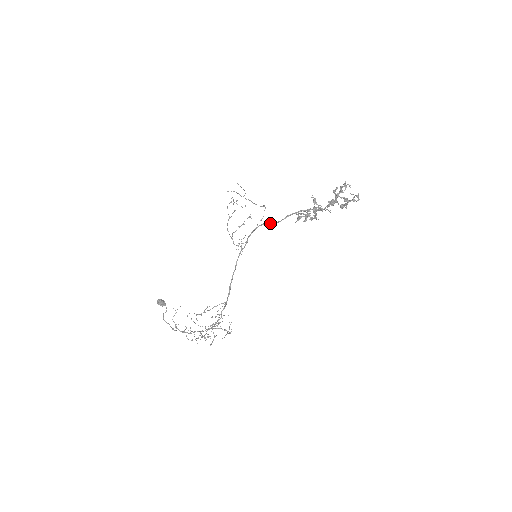
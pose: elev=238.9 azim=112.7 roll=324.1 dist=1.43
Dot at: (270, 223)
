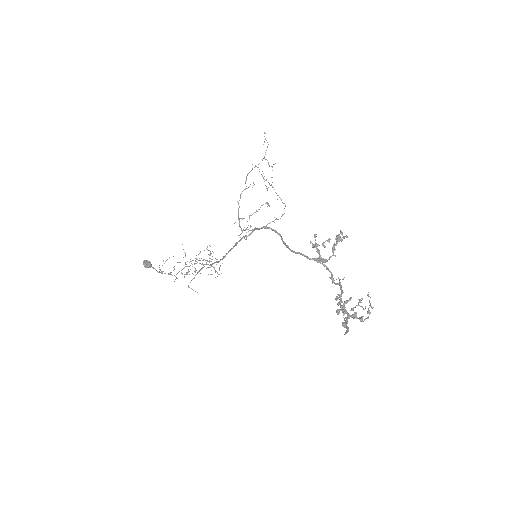
Dot at: (281, 238)
